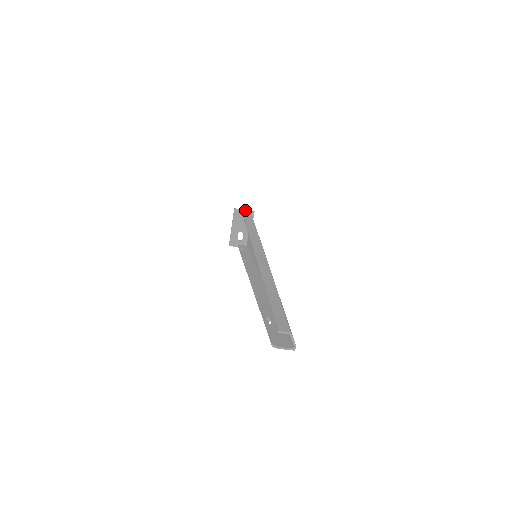
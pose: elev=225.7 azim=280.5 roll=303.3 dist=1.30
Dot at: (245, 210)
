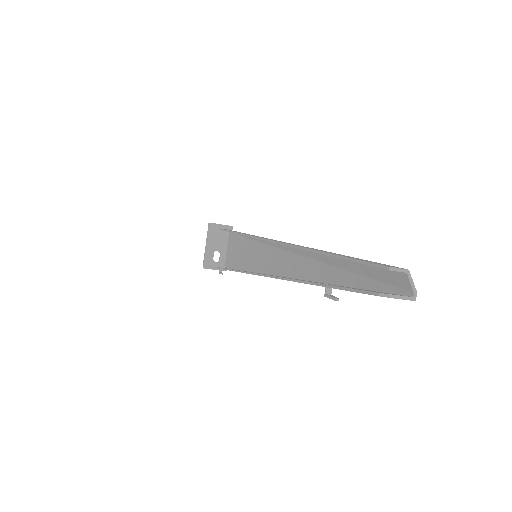
Dot at: occluded
